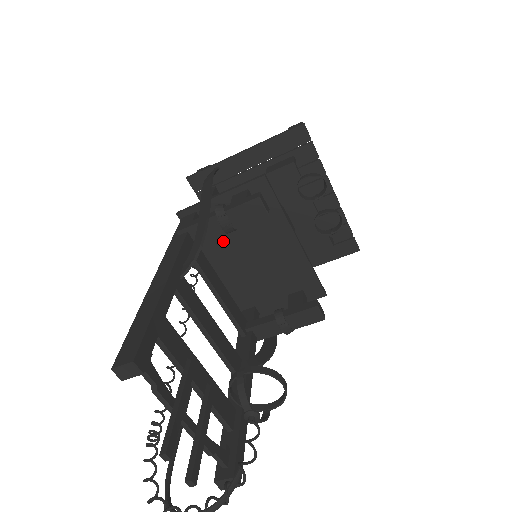
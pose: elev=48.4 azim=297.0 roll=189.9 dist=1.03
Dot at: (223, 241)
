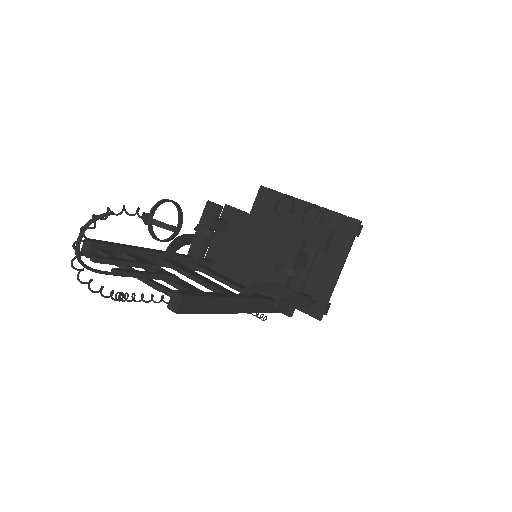
Dot at: (232, 264)
